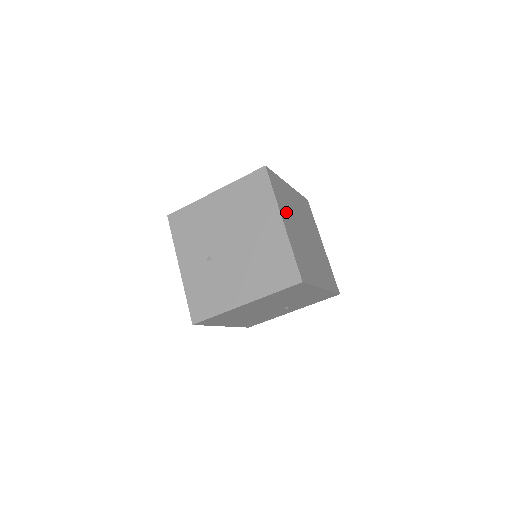
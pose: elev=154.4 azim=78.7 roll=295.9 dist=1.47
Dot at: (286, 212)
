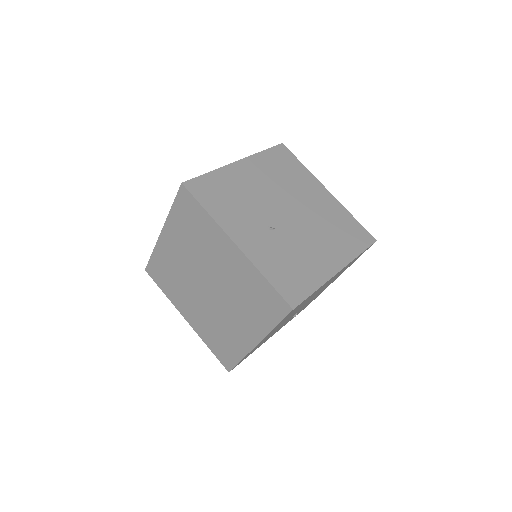
Dot at: occluded
